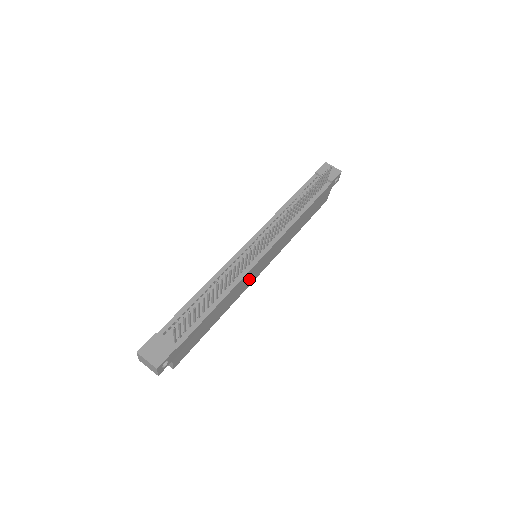
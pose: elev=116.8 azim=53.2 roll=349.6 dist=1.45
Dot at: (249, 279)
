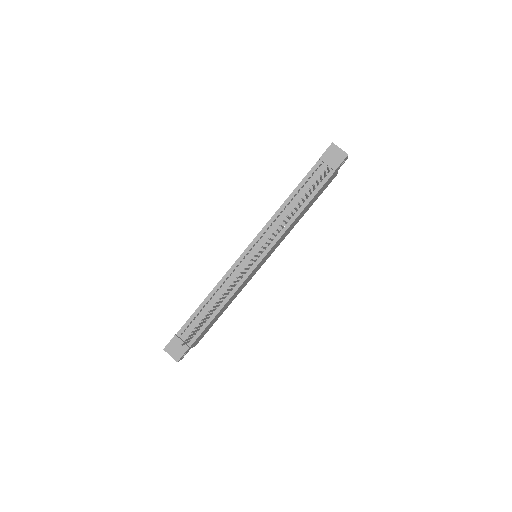
Dot at: (250, 277)
